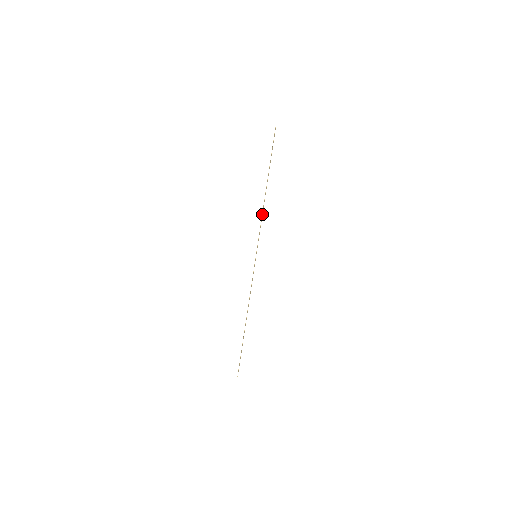
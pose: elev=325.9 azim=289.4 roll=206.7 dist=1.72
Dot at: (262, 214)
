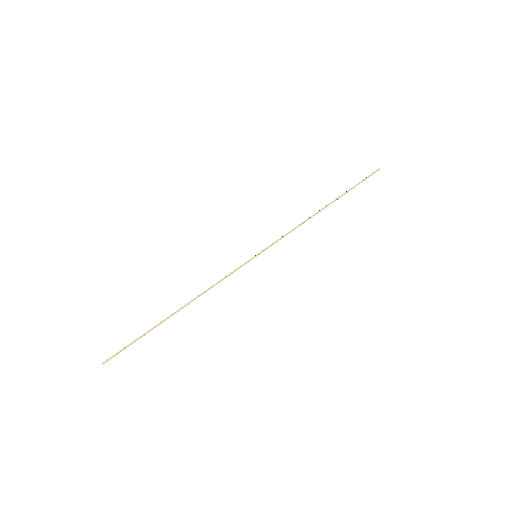
Dot at: (299, 225)
